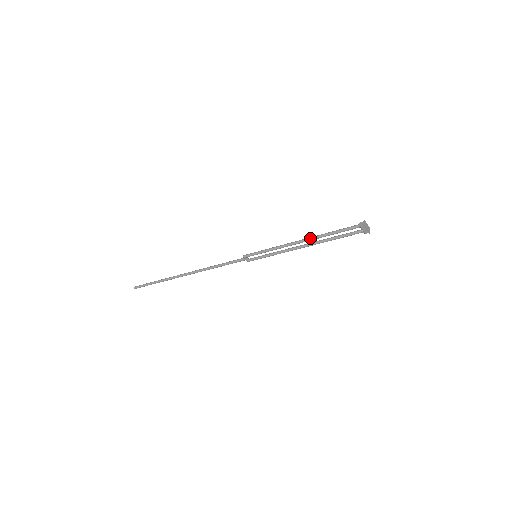
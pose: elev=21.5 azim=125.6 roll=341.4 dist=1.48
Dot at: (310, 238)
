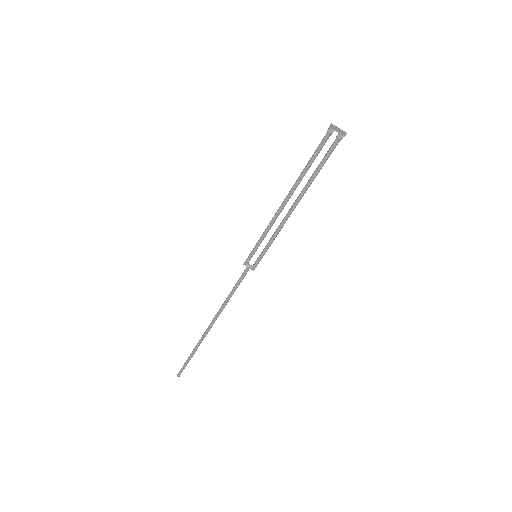
Dot at: (290, 190)
